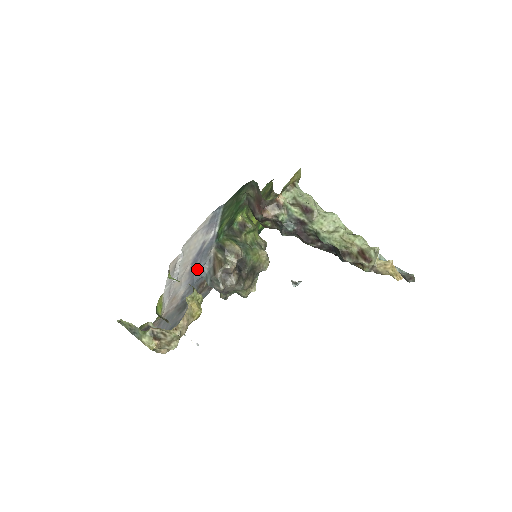
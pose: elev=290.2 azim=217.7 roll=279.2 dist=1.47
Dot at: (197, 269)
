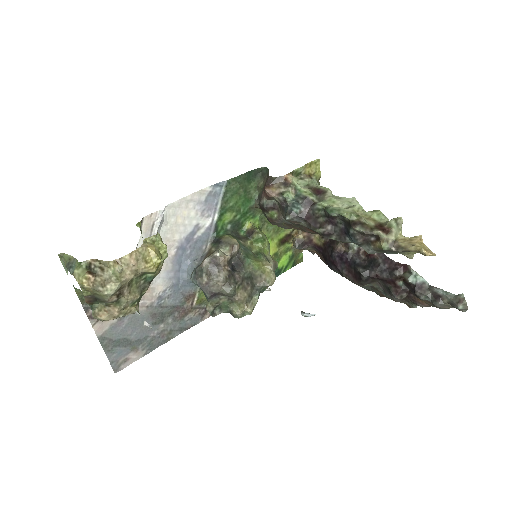
Dot at: (184, 263)
